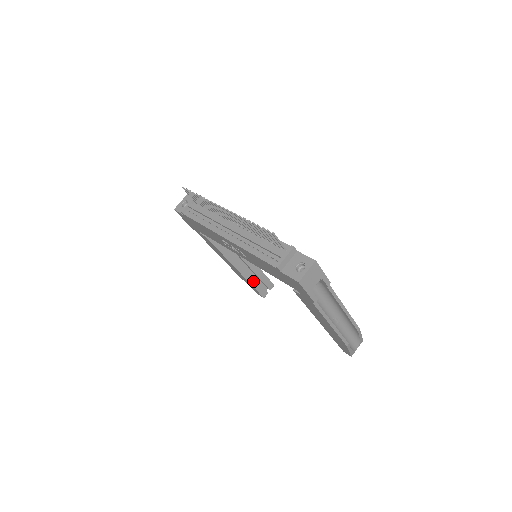
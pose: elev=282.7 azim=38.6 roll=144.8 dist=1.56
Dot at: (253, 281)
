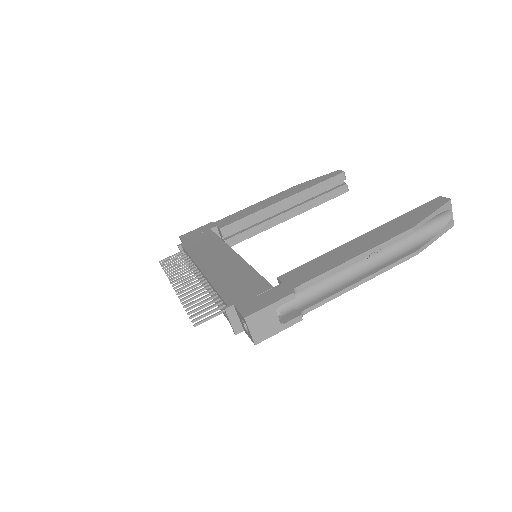
Dot at: (316, 201)
